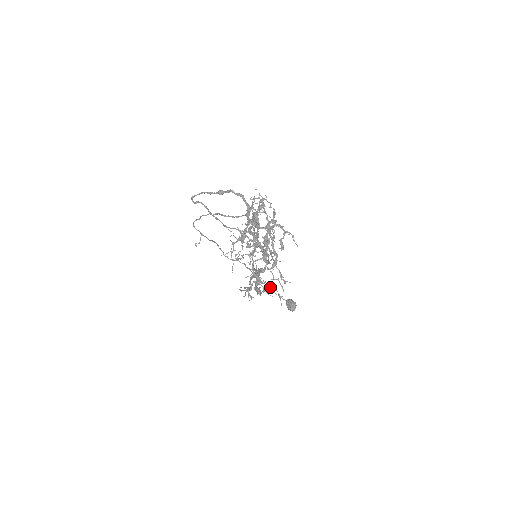
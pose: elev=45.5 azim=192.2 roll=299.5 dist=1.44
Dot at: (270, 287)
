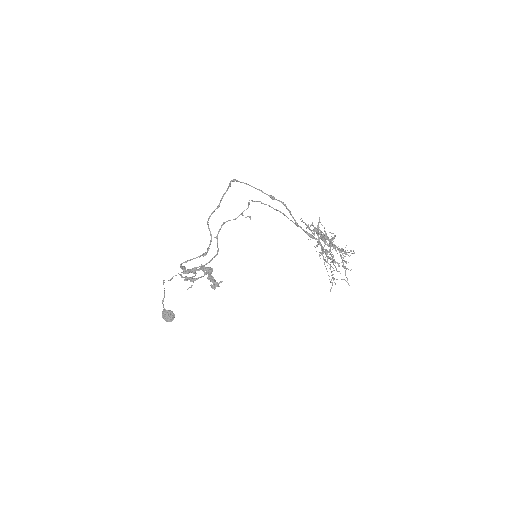
Dot at: occluded
